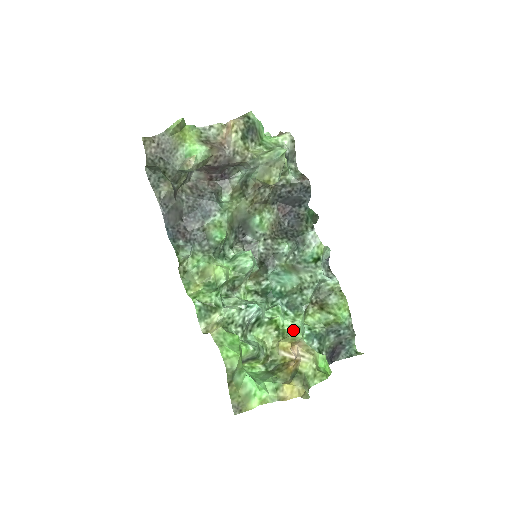
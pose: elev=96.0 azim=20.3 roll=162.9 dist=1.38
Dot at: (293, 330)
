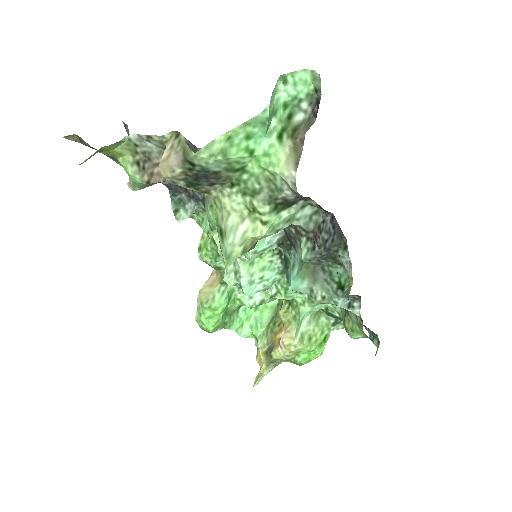
Dot at: (296, 312)
